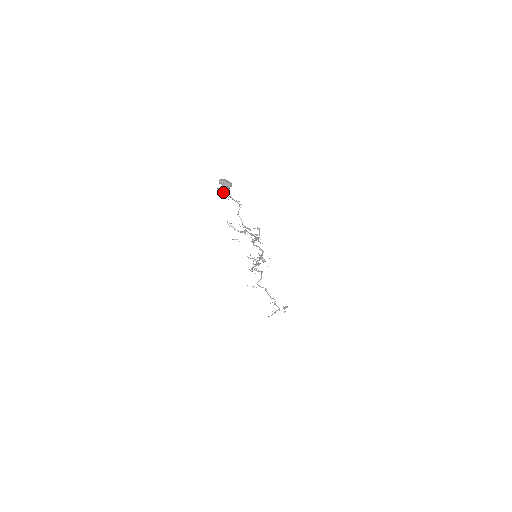
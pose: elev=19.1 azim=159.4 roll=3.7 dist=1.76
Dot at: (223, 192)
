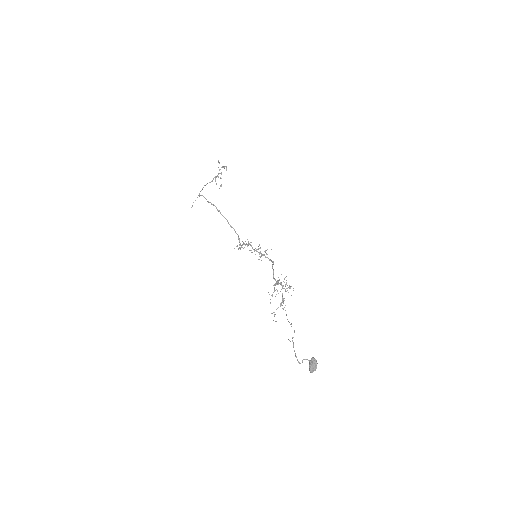
Dot at: (295, 353)
